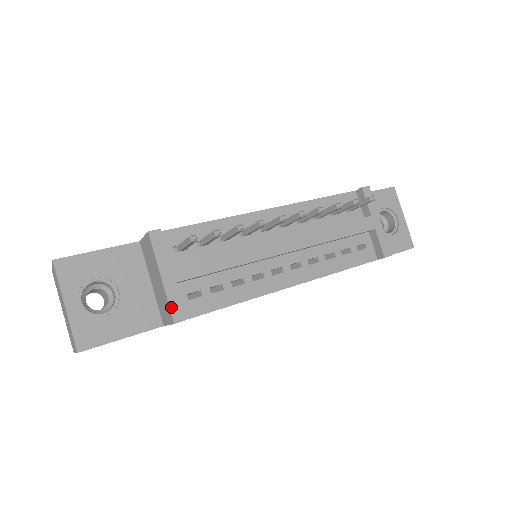
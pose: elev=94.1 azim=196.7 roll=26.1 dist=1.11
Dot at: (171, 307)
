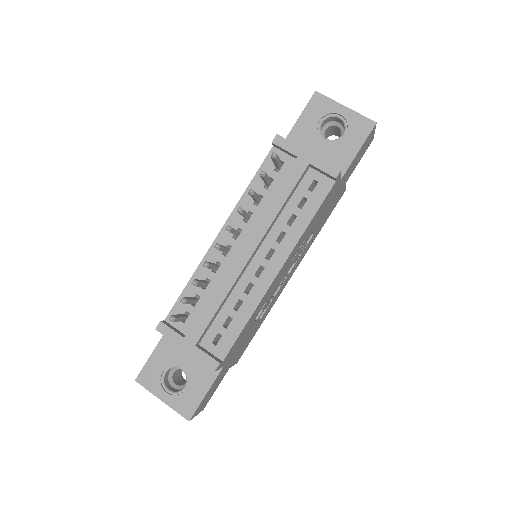
Dot at: (205, 363)
